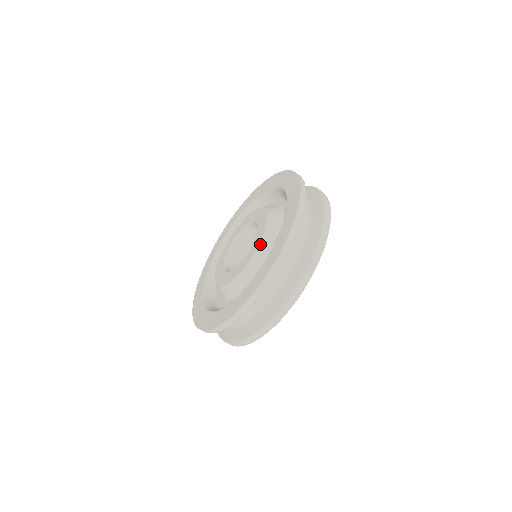
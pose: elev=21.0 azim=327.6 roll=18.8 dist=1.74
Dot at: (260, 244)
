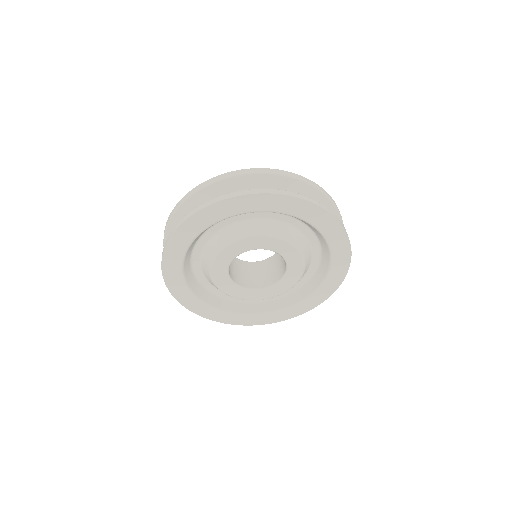
Dot at: occluded
